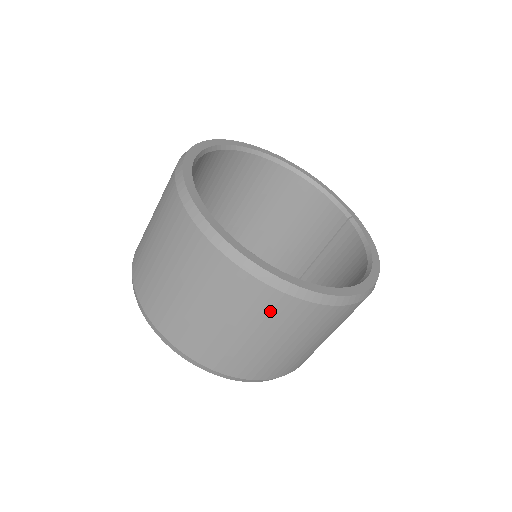
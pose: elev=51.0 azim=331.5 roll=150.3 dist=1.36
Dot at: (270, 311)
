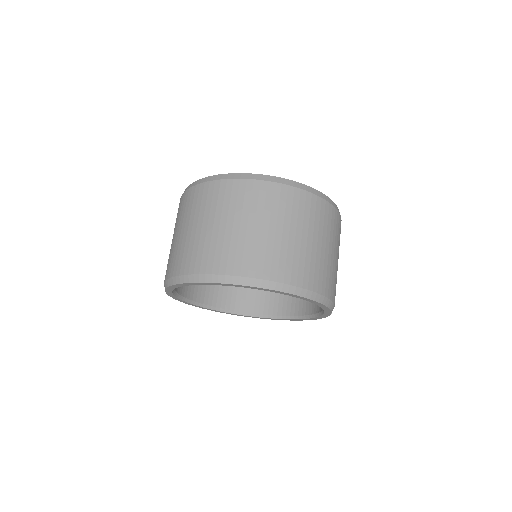
Dot at: (201, 200)
